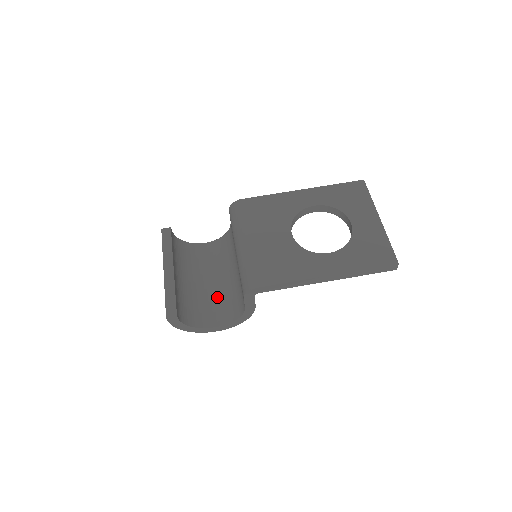
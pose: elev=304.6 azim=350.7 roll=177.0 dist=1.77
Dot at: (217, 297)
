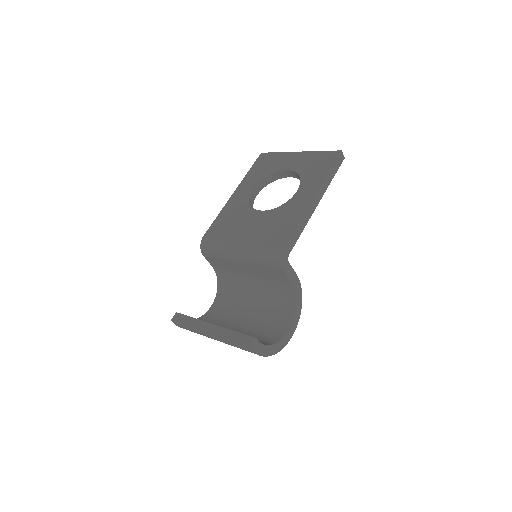
Dot at: (264, 316)
